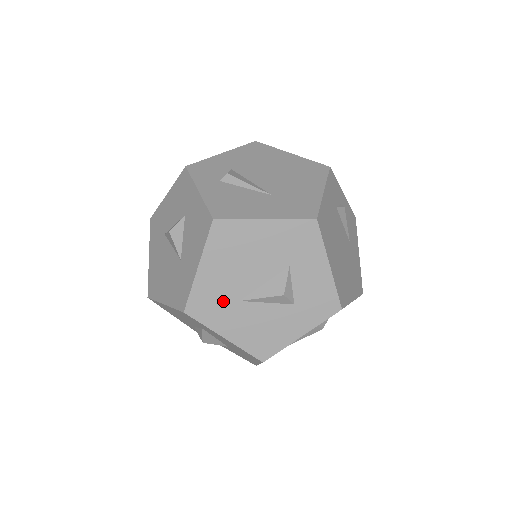
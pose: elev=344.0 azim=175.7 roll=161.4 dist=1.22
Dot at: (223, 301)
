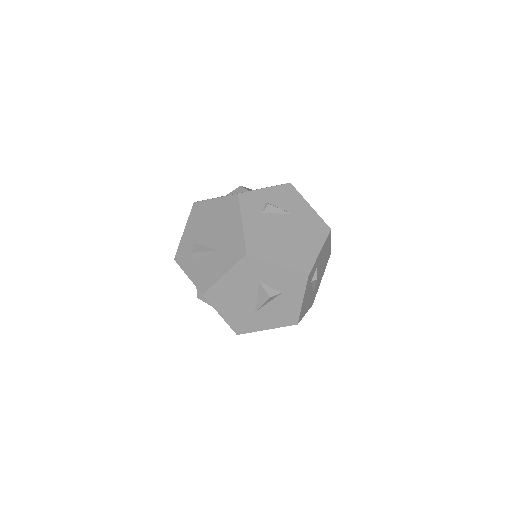
Dot at: (248, 318)
